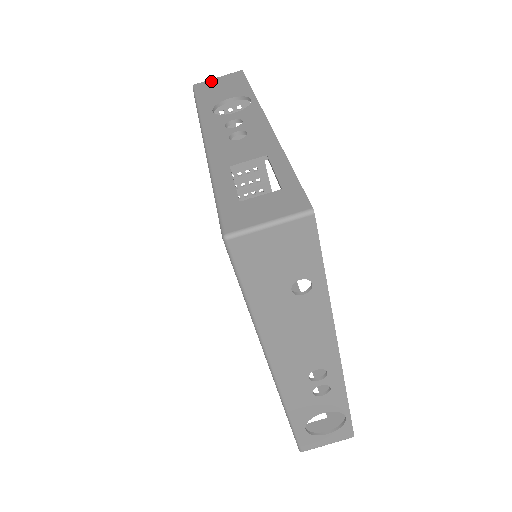
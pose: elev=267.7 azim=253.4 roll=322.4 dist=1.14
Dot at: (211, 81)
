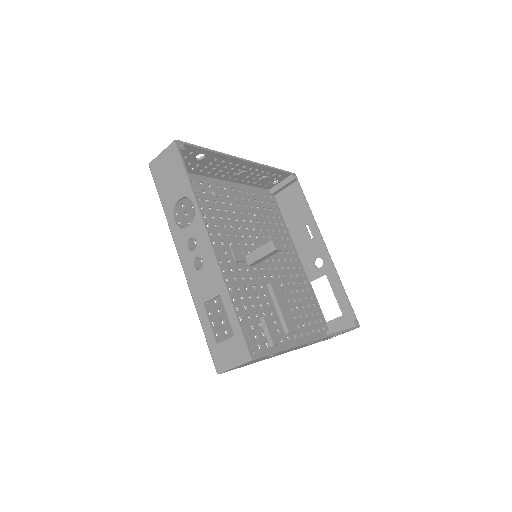
Dot at: (159, 161)
